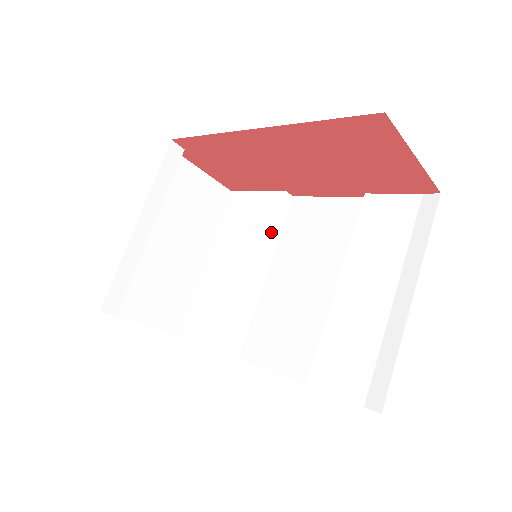
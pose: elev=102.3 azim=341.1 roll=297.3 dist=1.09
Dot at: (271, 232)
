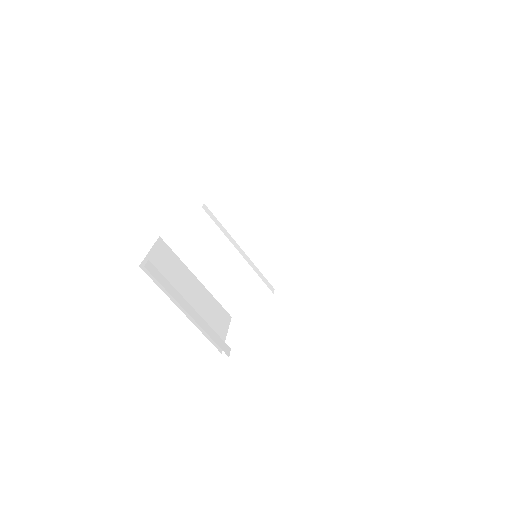
Dot at: (222, 232)
